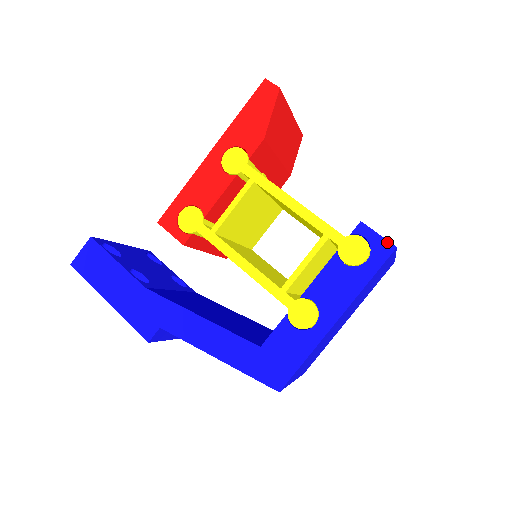
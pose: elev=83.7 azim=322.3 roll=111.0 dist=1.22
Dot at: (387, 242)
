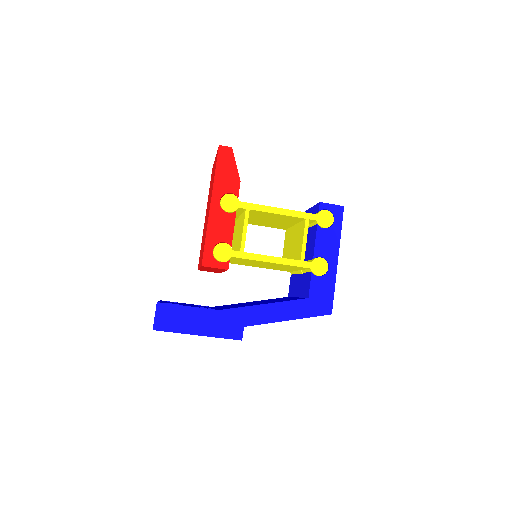
Dot at: (338, 206)
